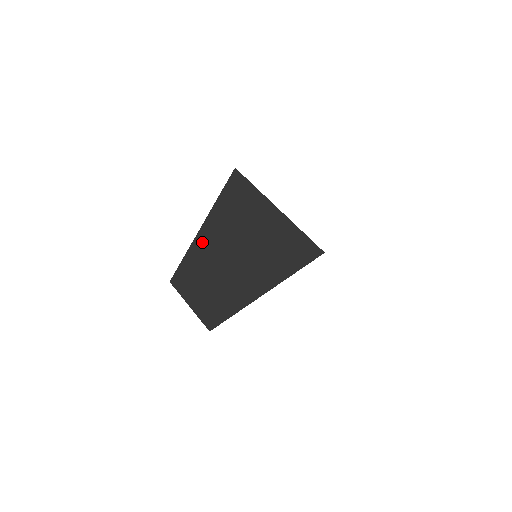
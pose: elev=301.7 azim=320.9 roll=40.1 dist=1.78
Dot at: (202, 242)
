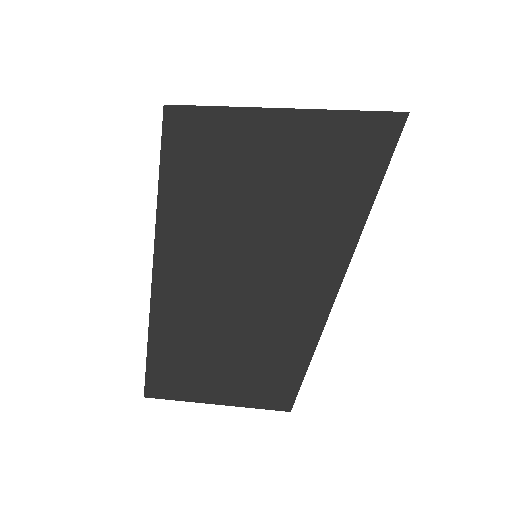
Dot at: (173, 269)
